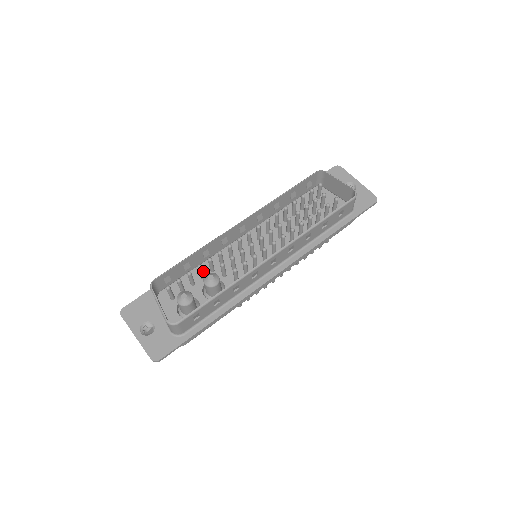
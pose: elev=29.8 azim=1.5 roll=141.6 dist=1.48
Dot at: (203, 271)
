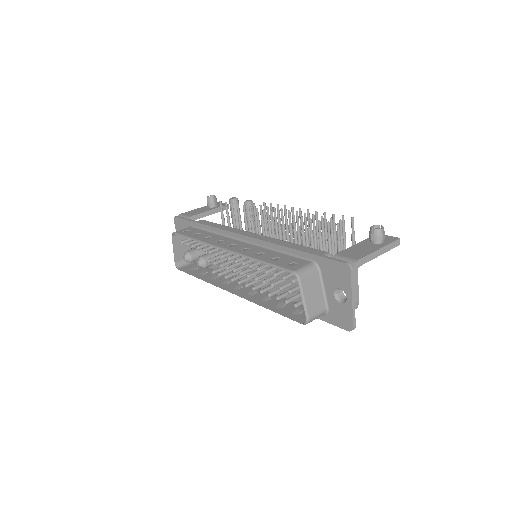
Dot at: occluded
